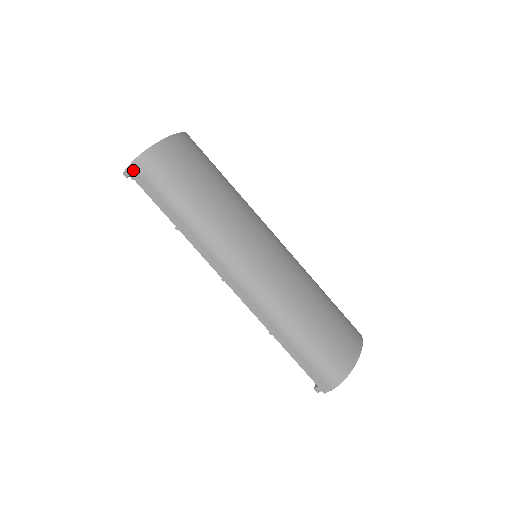
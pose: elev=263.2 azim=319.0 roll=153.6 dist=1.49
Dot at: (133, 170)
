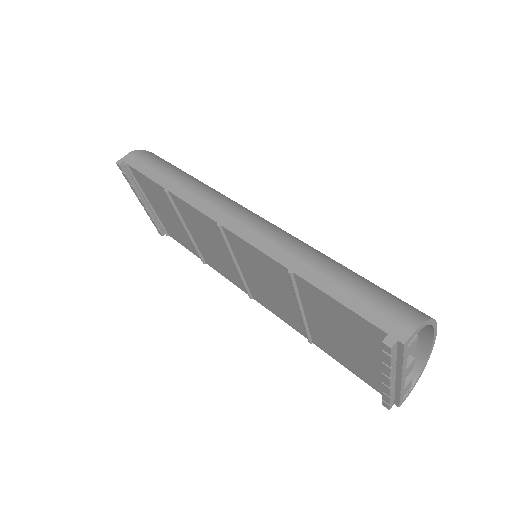
Dot at: (129, 157)
